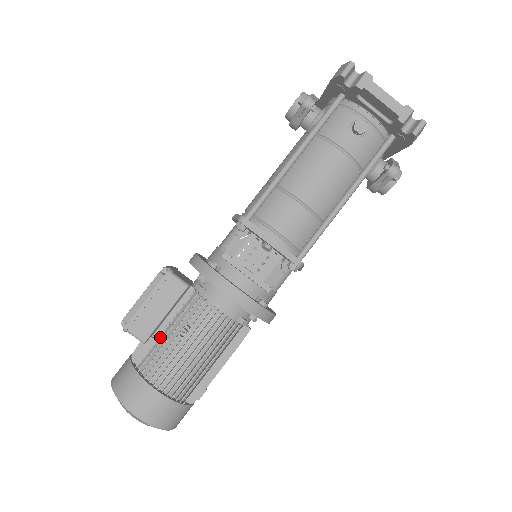
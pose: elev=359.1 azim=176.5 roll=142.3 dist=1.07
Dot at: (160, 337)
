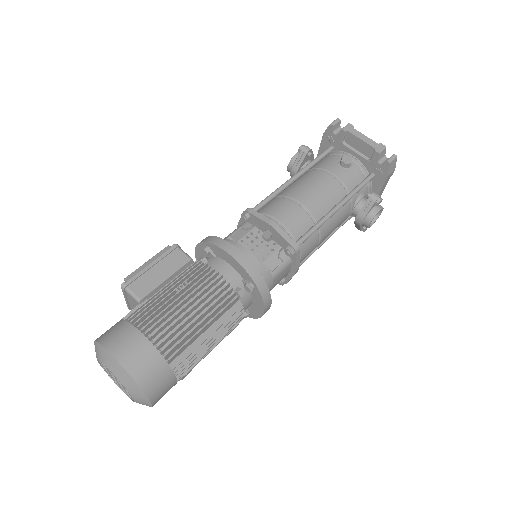
Dot at: occluded
